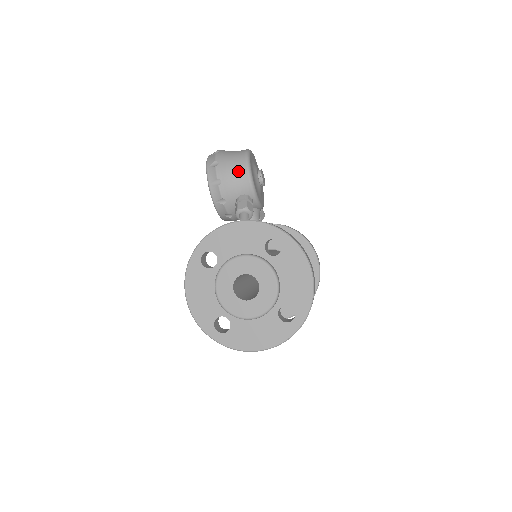
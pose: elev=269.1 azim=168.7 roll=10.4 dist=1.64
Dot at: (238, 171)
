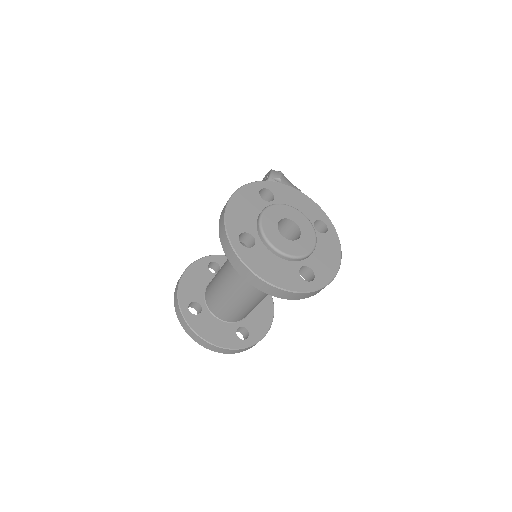
Dot at: occluded
